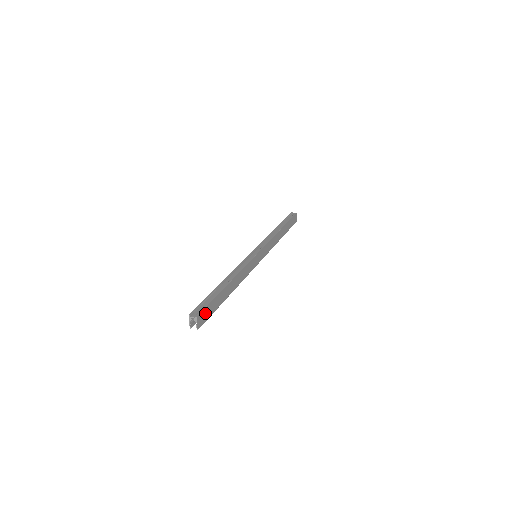
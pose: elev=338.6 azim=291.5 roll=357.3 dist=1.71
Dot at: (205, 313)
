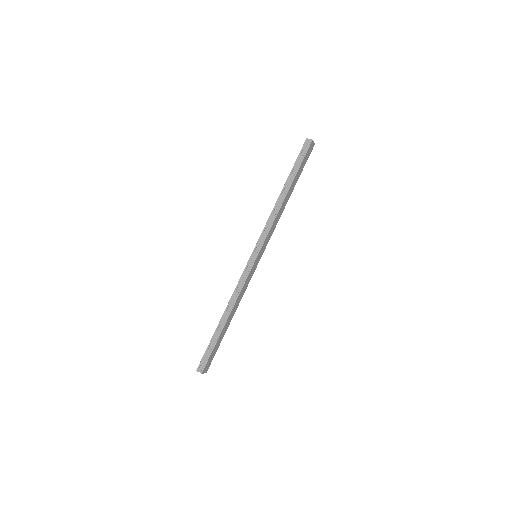
Dot at: (209, 361)
